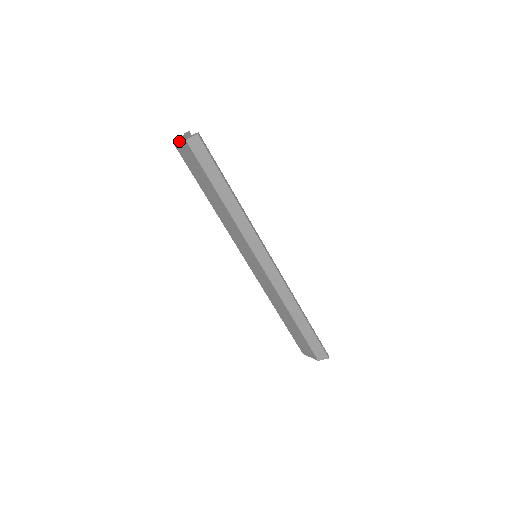
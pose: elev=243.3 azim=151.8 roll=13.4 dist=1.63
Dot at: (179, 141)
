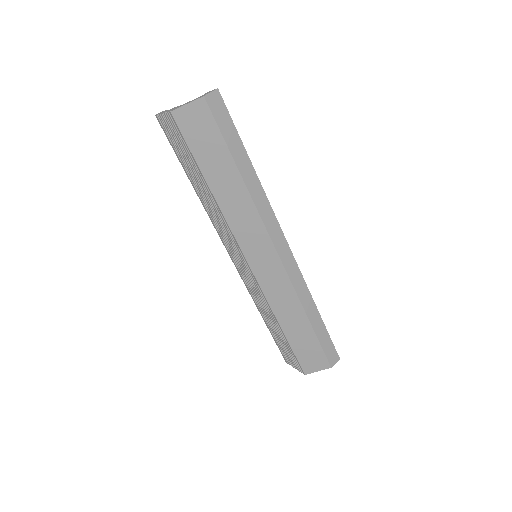
Dot at: (184, 104)
